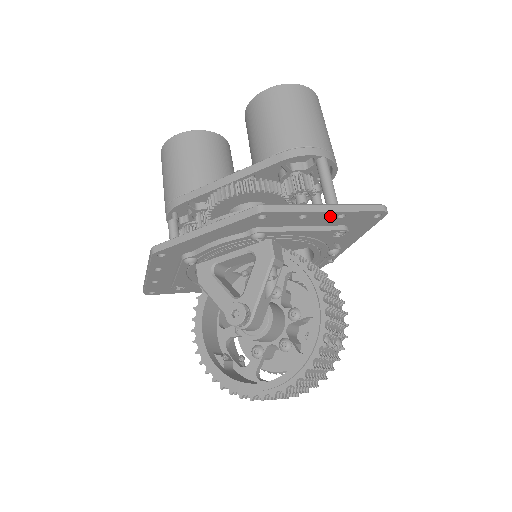
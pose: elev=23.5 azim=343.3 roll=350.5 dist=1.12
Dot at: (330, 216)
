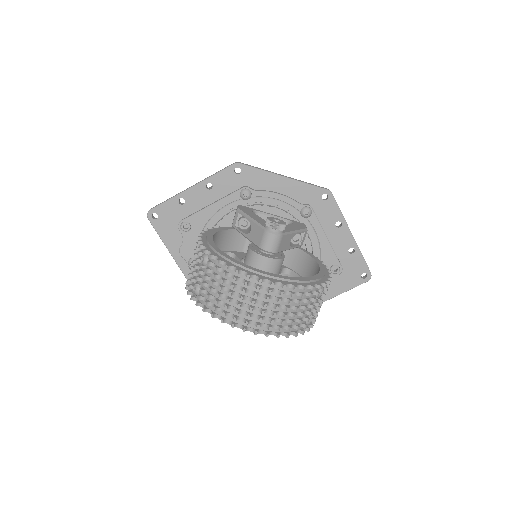
Dot at: (347, 243)
